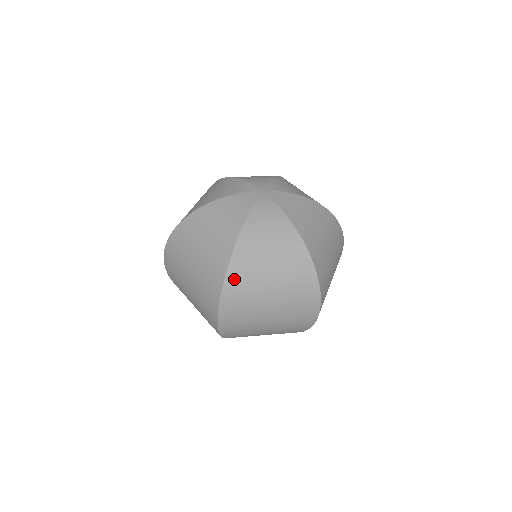
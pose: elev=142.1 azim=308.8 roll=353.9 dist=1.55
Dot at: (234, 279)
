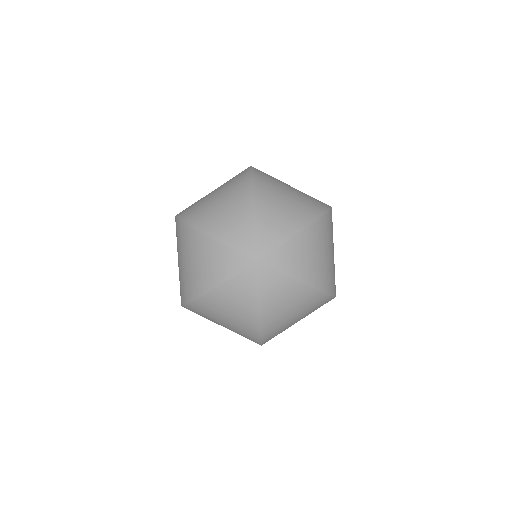
Dot at: (194, 308)
